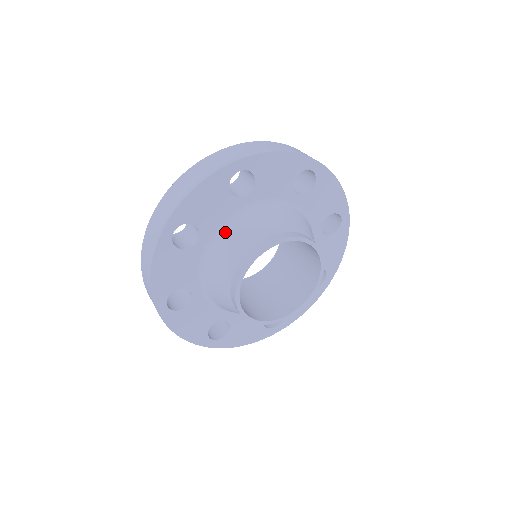
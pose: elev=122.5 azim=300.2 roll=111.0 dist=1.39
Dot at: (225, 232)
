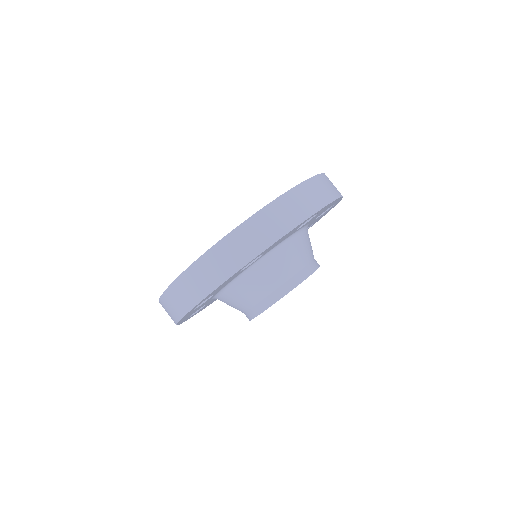
Dot at: (236, 285)
